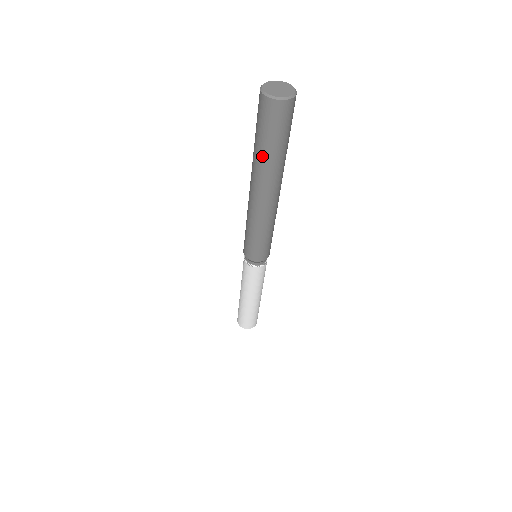
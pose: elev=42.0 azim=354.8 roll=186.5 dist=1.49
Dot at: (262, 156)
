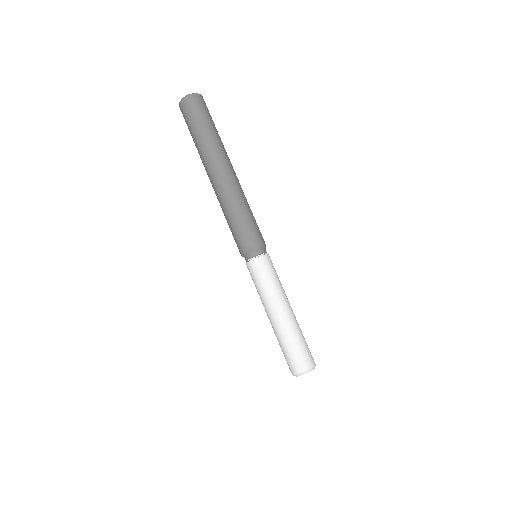
Dot at: (206, 137)
